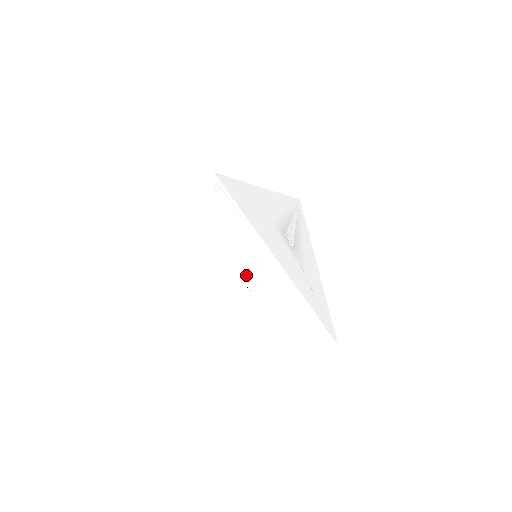
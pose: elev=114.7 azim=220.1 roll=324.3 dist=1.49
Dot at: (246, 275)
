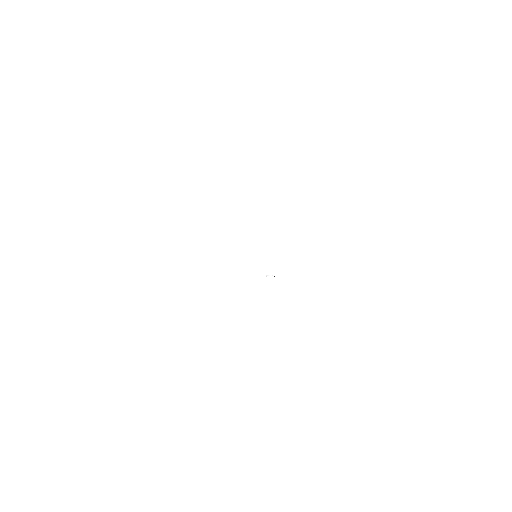
Dot at: (270, 266)
